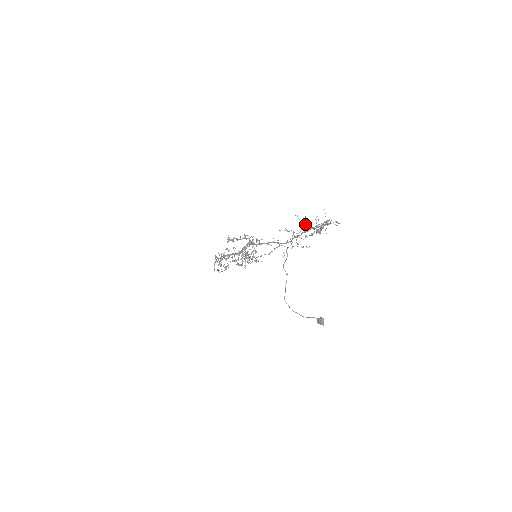
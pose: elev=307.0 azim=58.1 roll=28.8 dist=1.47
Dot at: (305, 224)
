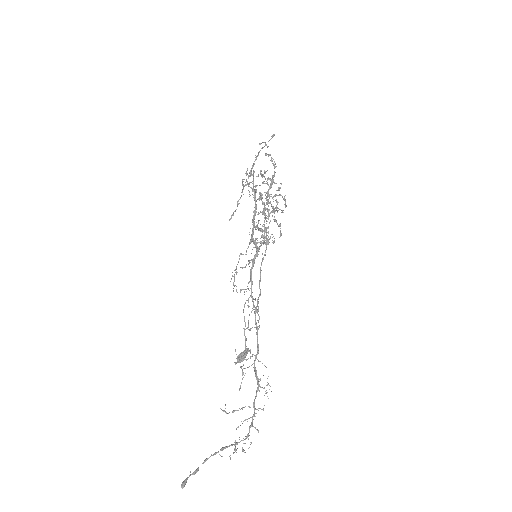
Dot at: (257, 378)
